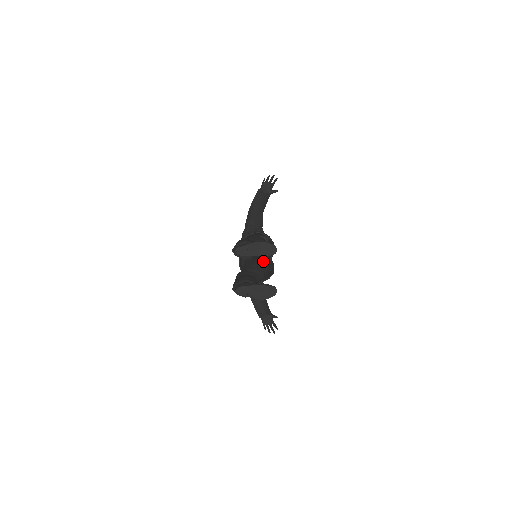
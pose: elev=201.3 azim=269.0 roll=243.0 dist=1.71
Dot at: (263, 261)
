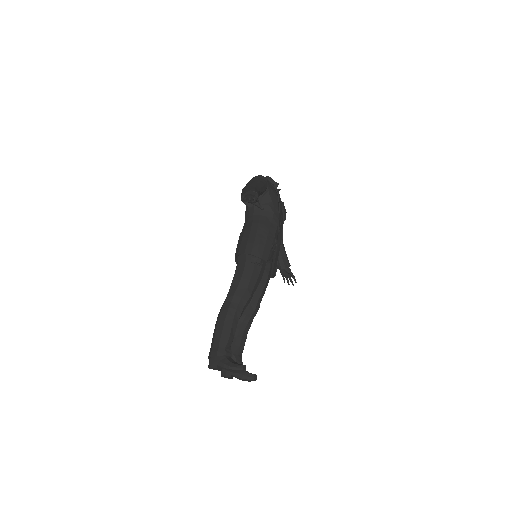
Dot at: occluded
